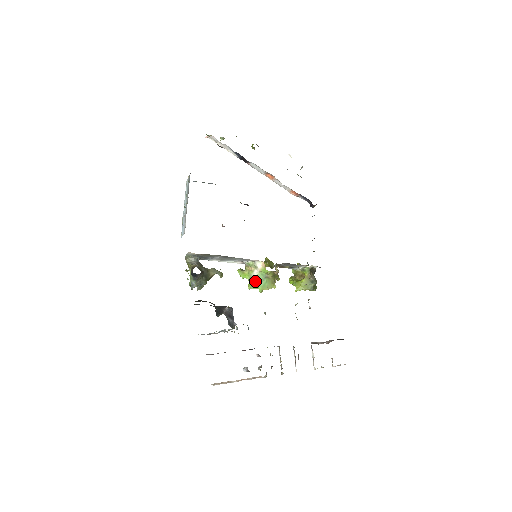
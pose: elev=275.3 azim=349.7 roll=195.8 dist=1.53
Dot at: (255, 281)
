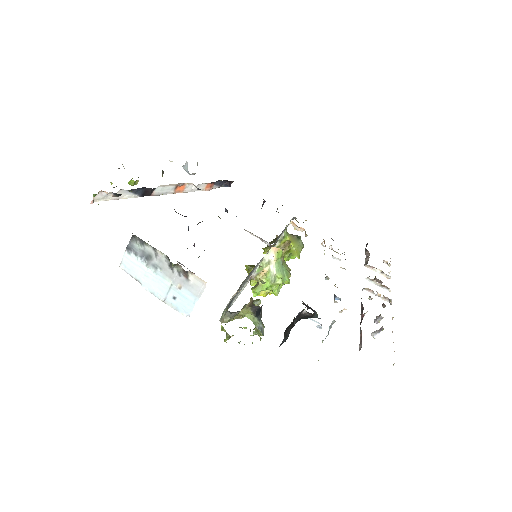
Dot at: (280, 276)
